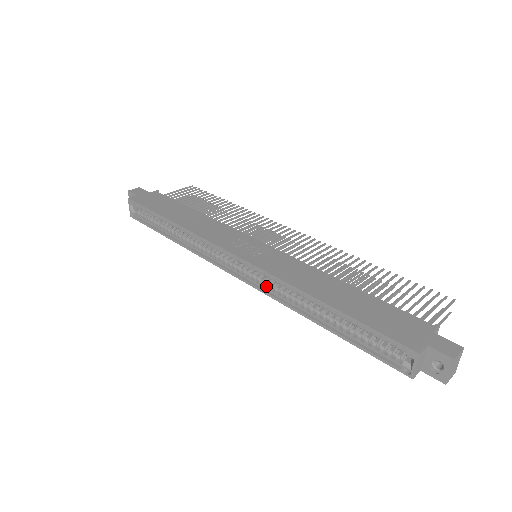
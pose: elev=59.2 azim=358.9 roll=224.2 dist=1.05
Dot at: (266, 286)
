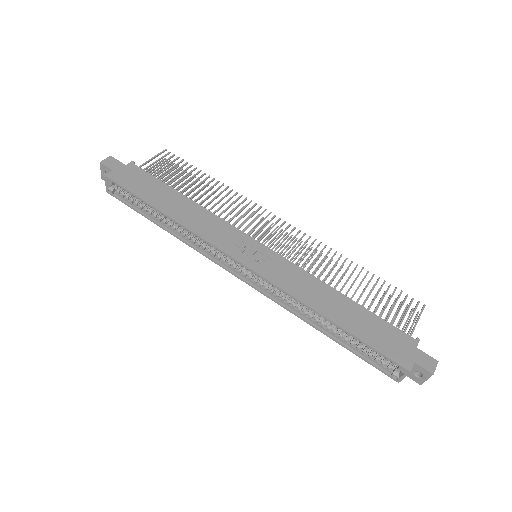
Dot at: (272, 293)
